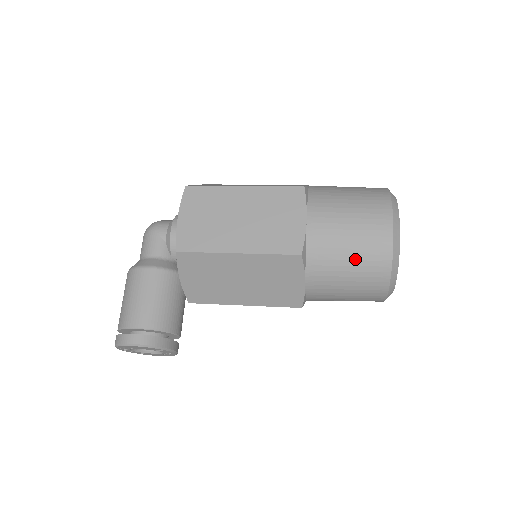
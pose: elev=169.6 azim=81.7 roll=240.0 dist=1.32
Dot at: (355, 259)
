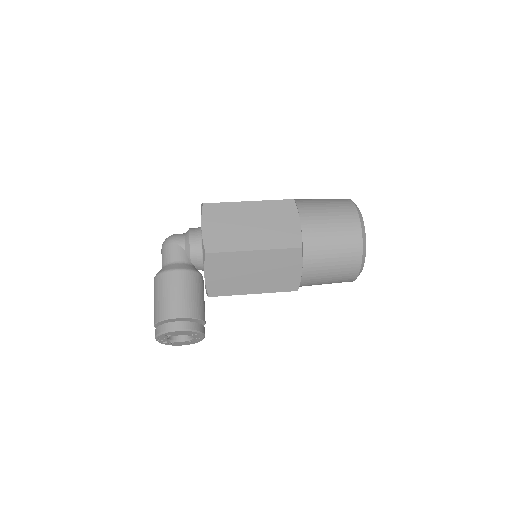
Dot at: (337, 248)
